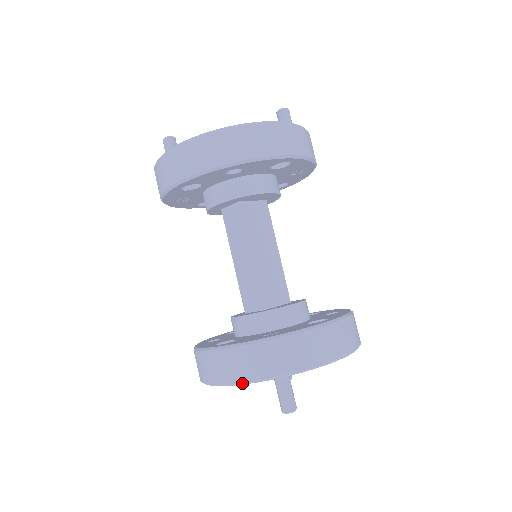
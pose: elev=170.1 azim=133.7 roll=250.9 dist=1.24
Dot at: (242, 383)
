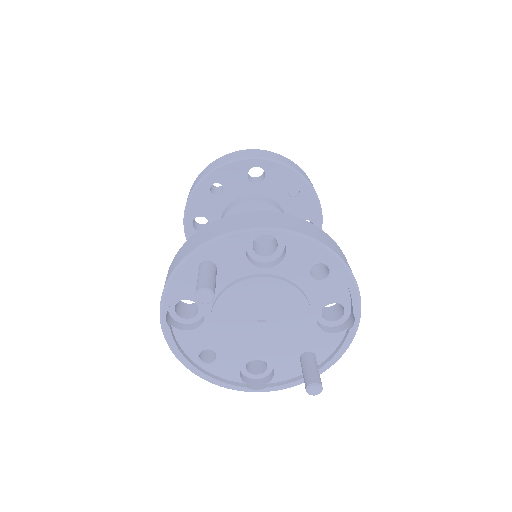
Dot at: (166, 287)
